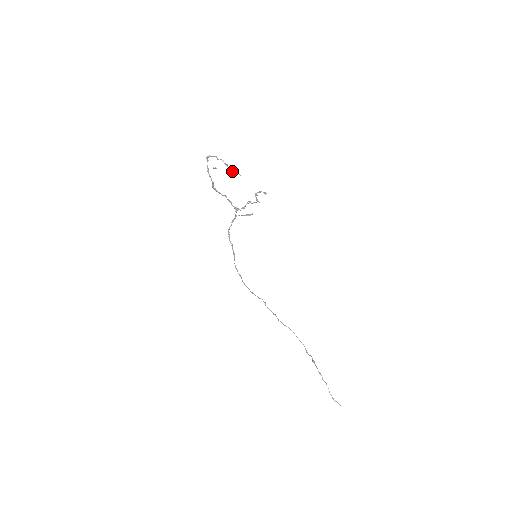
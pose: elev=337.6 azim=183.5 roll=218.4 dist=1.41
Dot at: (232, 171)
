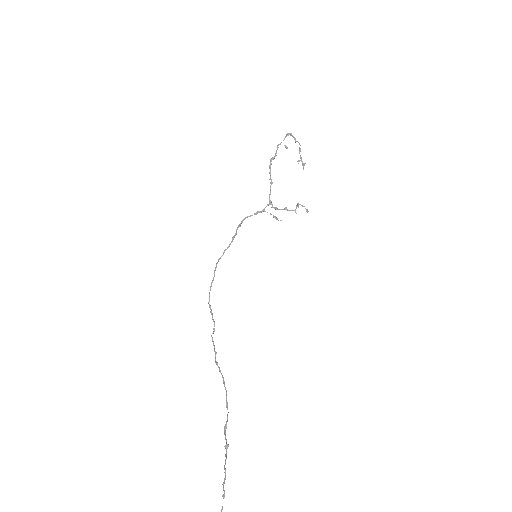
Dot at: (299, 161)
